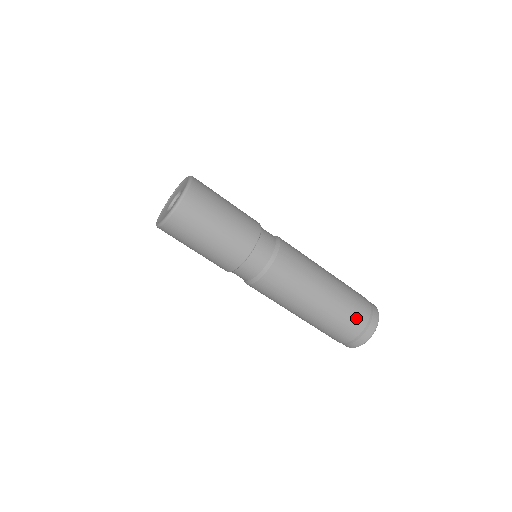
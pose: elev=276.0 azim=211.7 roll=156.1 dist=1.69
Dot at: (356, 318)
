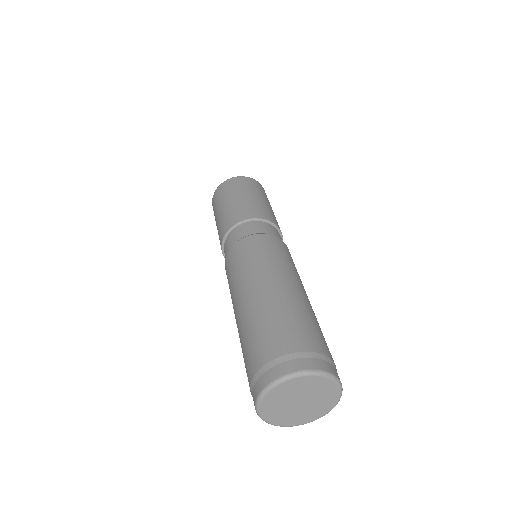
Dot at: (289, 334)
